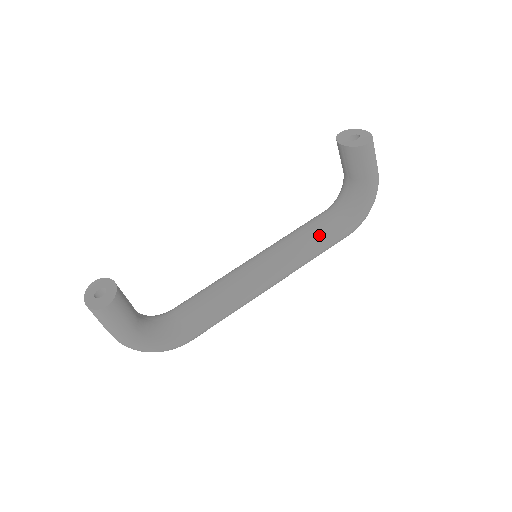
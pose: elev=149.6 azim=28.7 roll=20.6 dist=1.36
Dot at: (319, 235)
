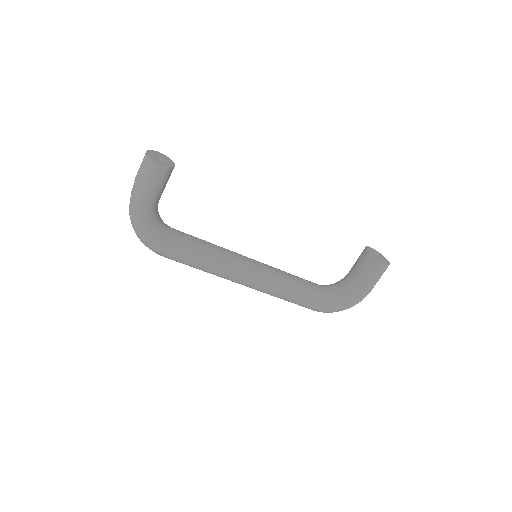
Dot at: (303, 288)
